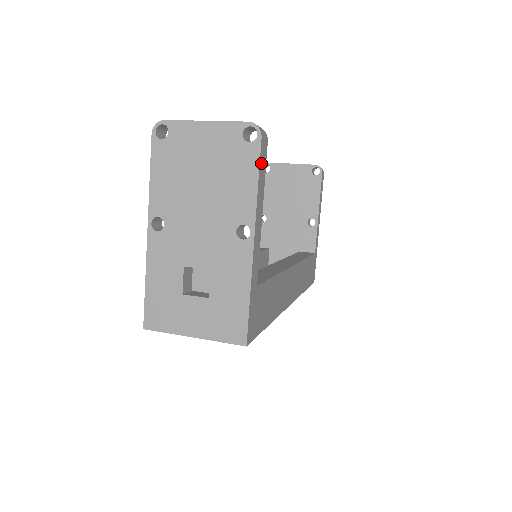
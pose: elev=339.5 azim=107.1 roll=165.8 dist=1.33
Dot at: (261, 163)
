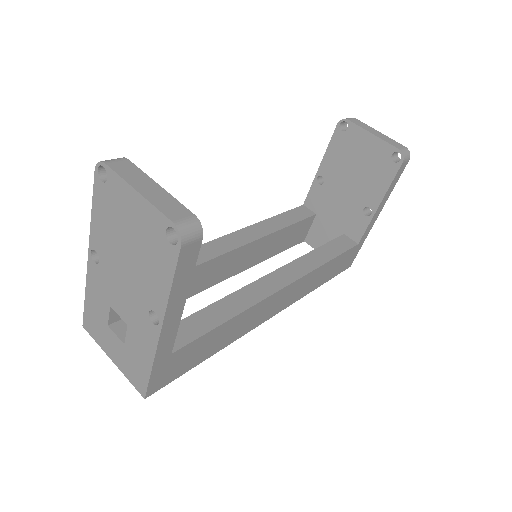
Dot at: (181, 267)
